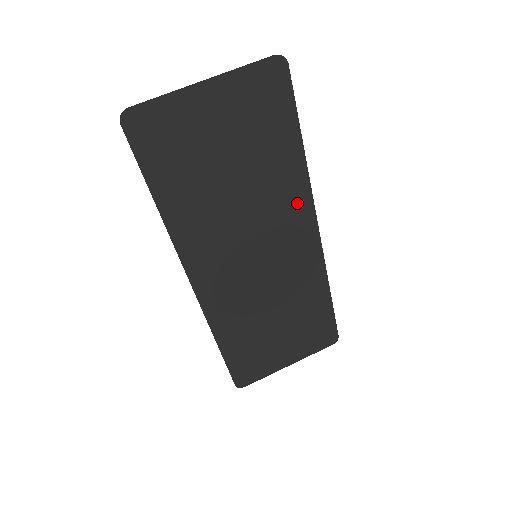
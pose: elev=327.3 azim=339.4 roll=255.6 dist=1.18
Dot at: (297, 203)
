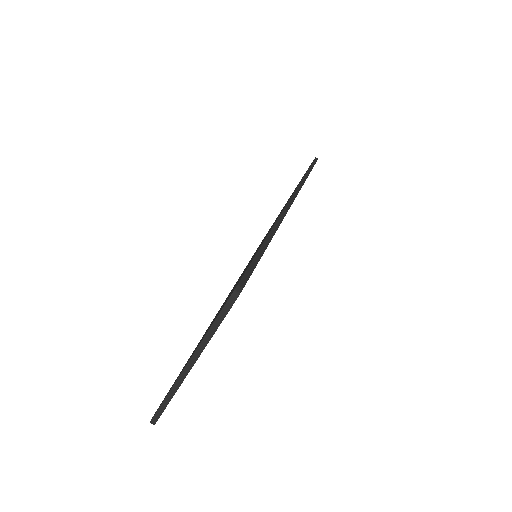
Dot at: occluded
